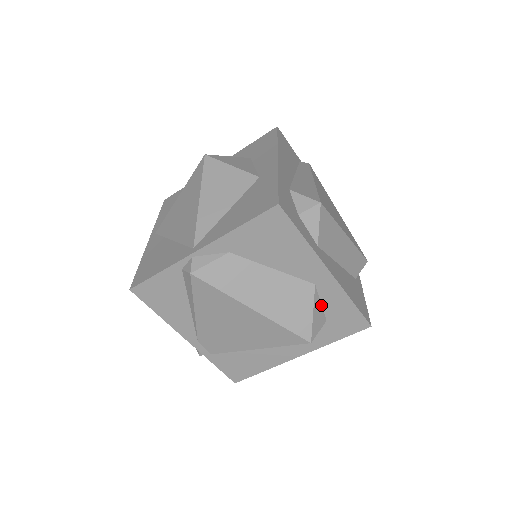
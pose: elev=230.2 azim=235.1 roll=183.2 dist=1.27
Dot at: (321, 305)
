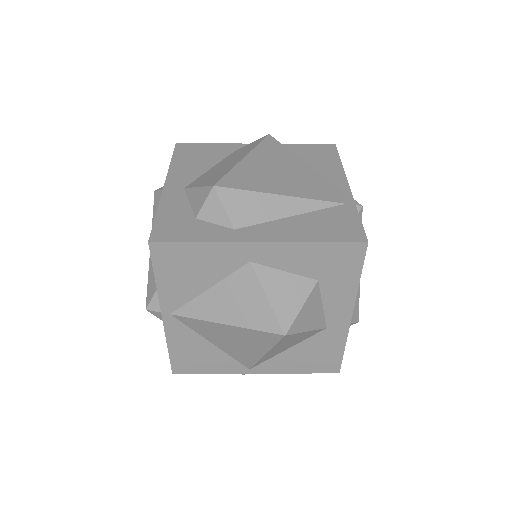
Dot at: occluded
